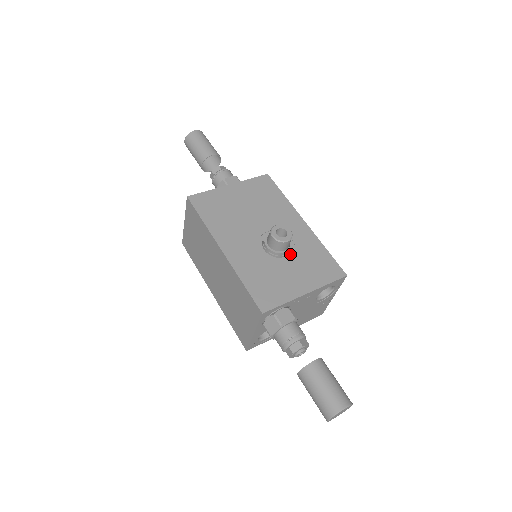
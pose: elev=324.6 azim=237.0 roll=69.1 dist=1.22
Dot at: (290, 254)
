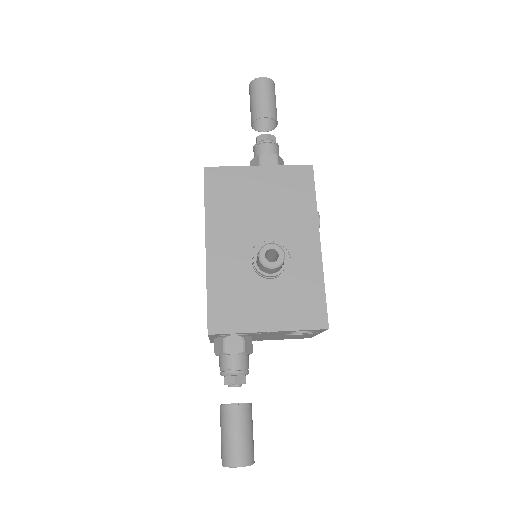
Dot at: (278, 278)
